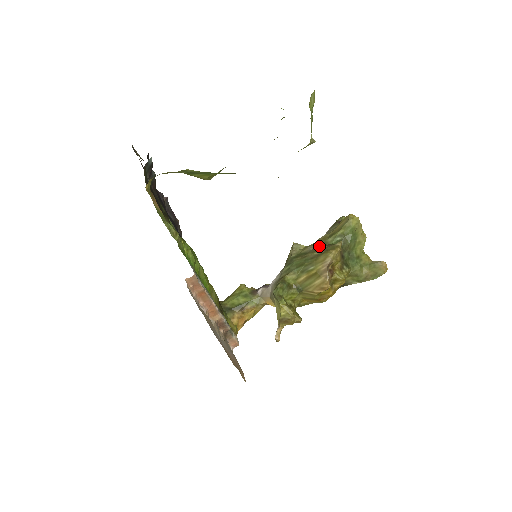
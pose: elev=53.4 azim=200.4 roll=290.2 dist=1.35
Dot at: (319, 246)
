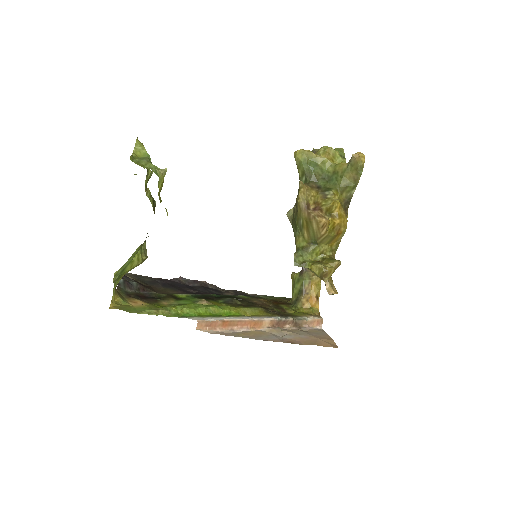
Dot at: occluded
